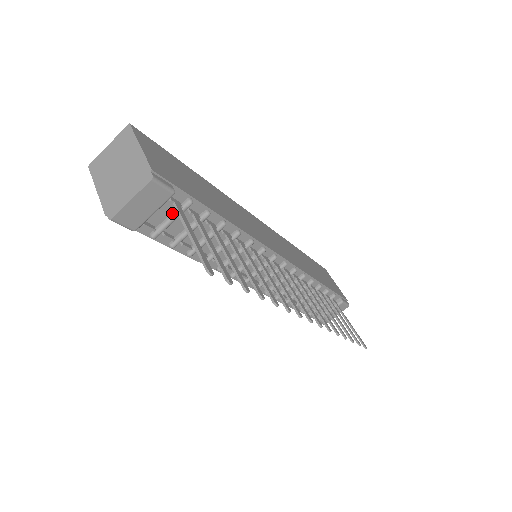
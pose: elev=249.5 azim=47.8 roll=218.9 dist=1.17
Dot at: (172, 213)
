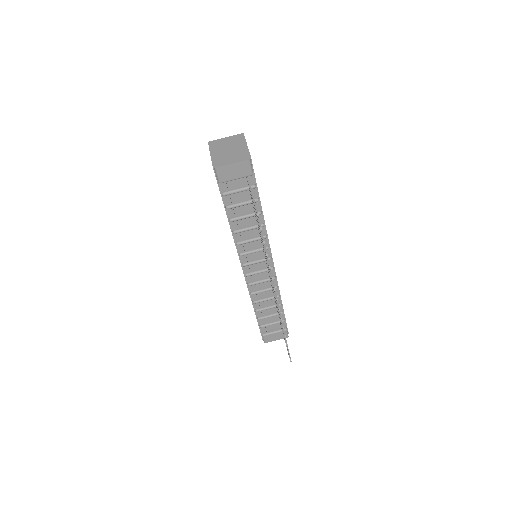
Dot at: (242, 187)
